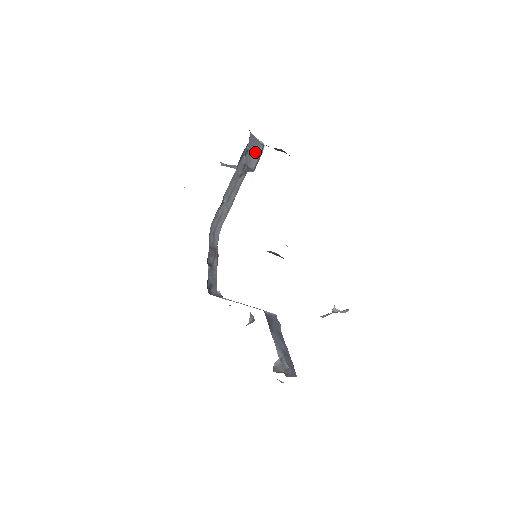
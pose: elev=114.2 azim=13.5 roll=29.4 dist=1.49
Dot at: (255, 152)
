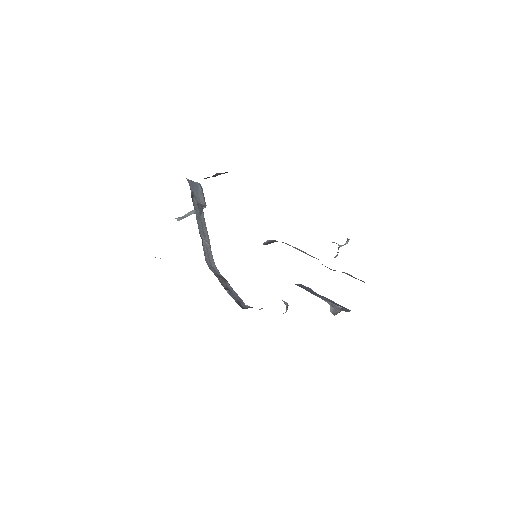
Dot at: (198, 192)
